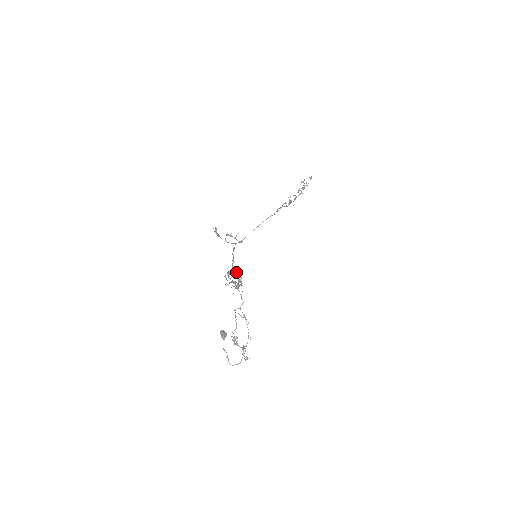
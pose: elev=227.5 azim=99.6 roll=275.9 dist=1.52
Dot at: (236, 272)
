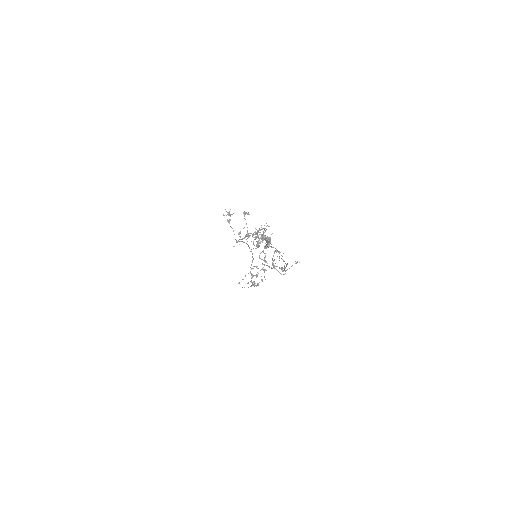
Dot at: occluded
